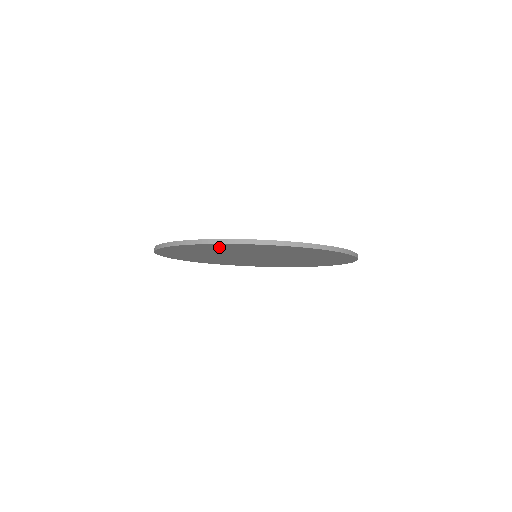
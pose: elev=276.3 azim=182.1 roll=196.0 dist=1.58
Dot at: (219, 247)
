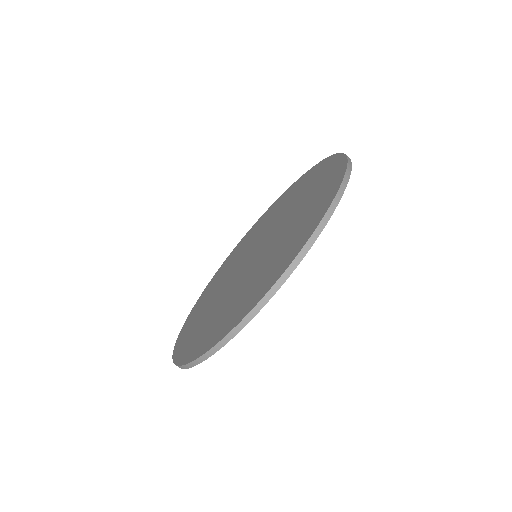
Dot at: occluded
